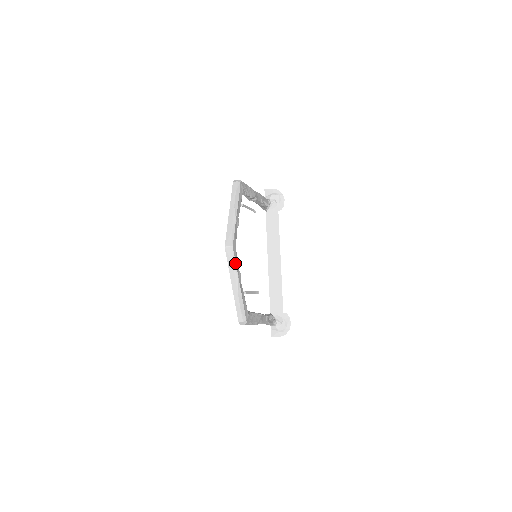
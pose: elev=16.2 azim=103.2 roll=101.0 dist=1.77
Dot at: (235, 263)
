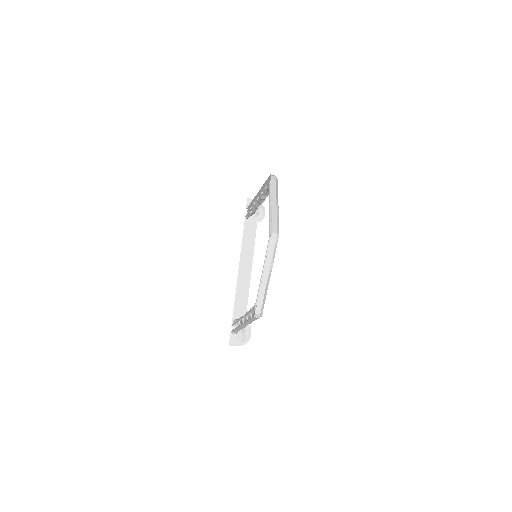
Dot at: (275, 252)
